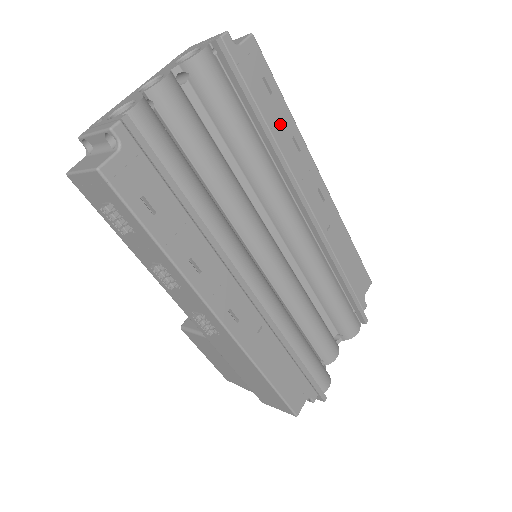
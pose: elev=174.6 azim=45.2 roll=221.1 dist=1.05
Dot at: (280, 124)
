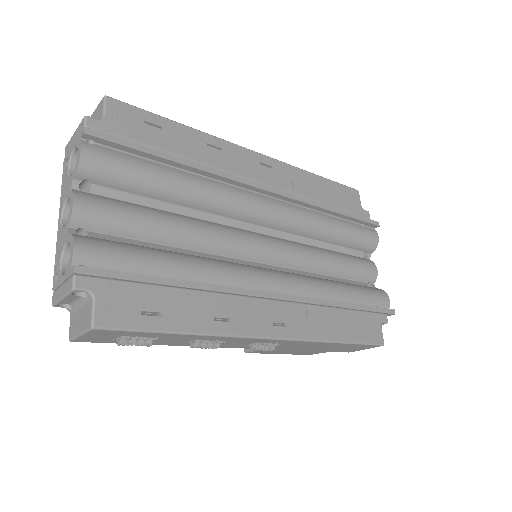
Dot at: (189, 145)
